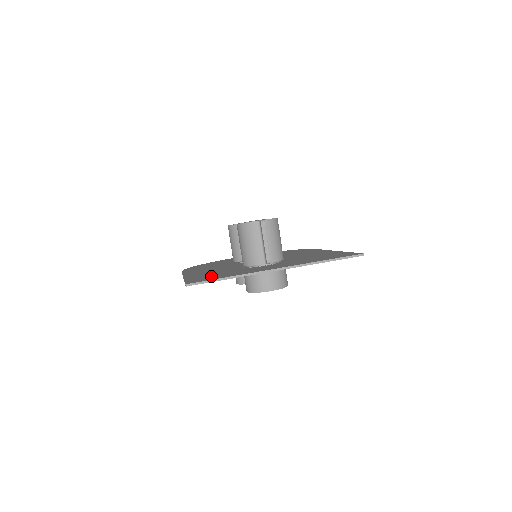
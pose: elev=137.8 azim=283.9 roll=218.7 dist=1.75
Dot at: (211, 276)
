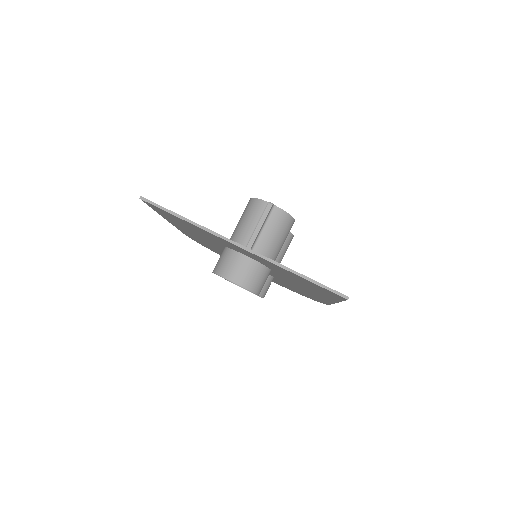
Dot at: occluded
